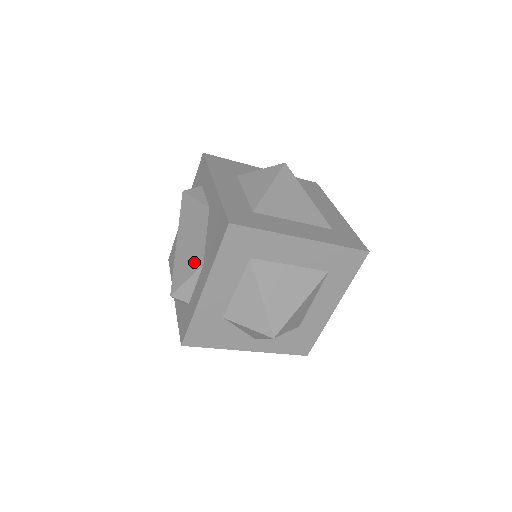
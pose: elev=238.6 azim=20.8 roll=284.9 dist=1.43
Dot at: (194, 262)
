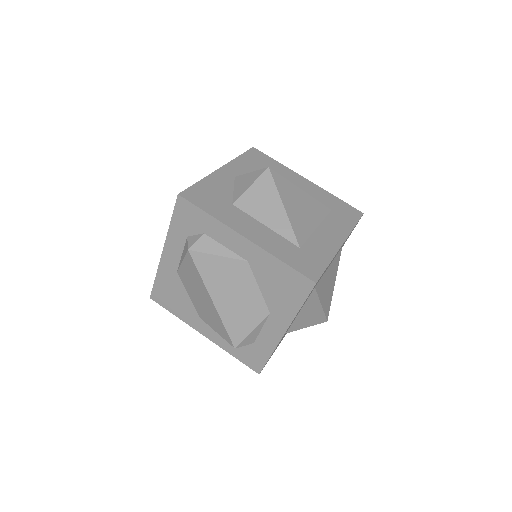
Dot at: (254, 314)
